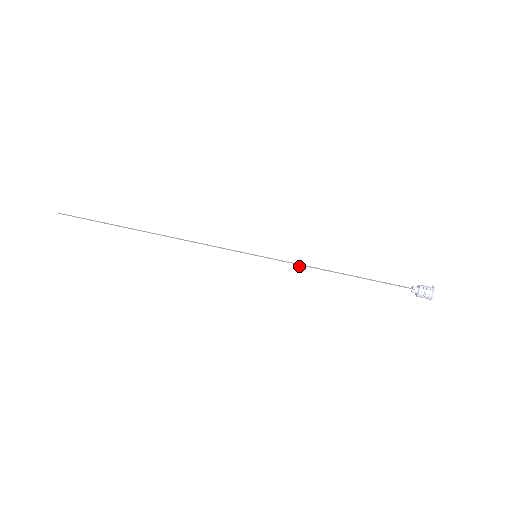
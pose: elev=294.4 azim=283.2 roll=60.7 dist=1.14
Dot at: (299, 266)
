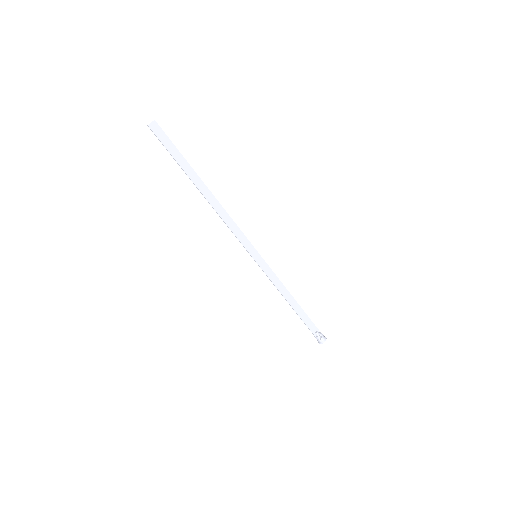
Dot at: occluded
